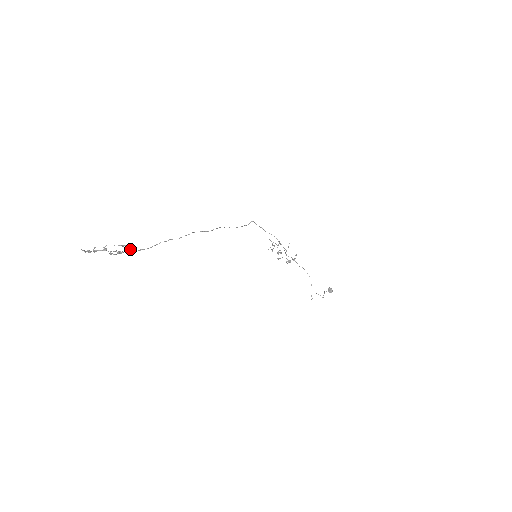
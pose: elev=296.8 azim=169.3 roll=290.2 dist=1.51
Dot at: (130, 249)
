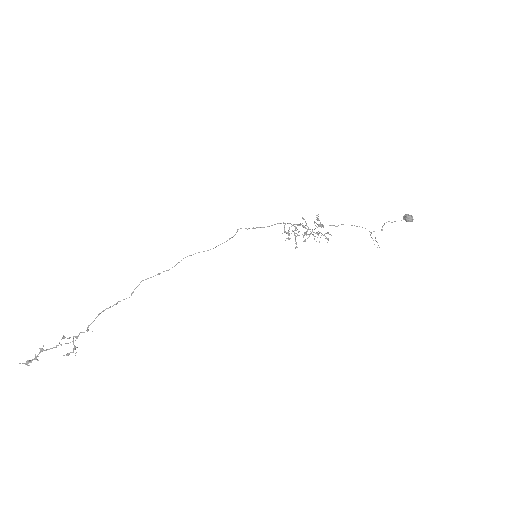
Dot at: (75, 337)
